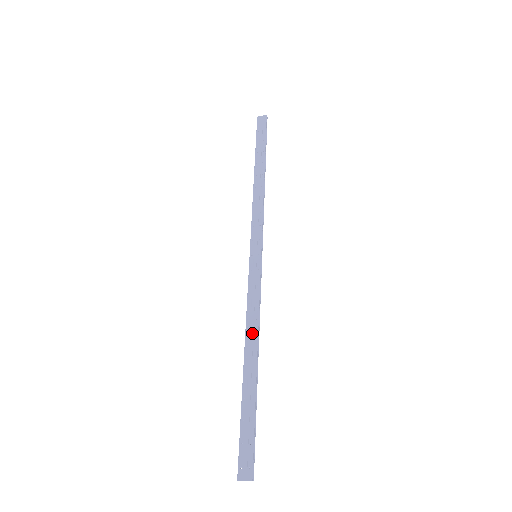
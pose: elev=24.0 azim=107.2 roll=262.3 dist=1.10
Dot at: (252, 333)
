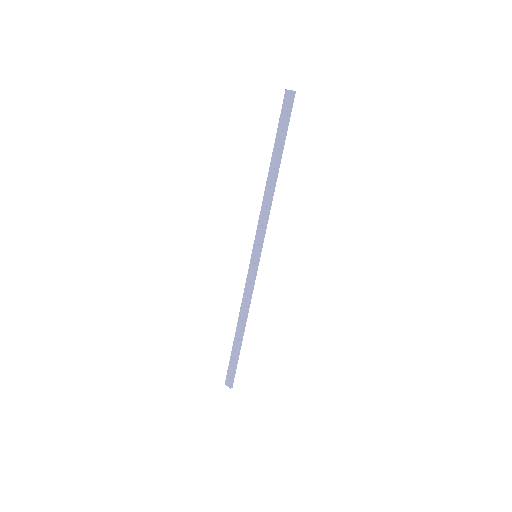
Dot at: (243, 313)
